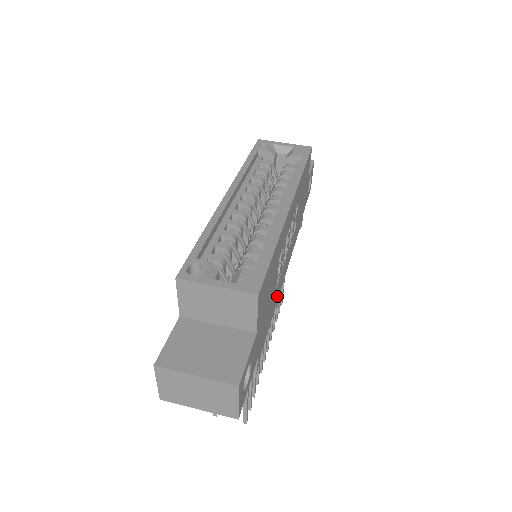
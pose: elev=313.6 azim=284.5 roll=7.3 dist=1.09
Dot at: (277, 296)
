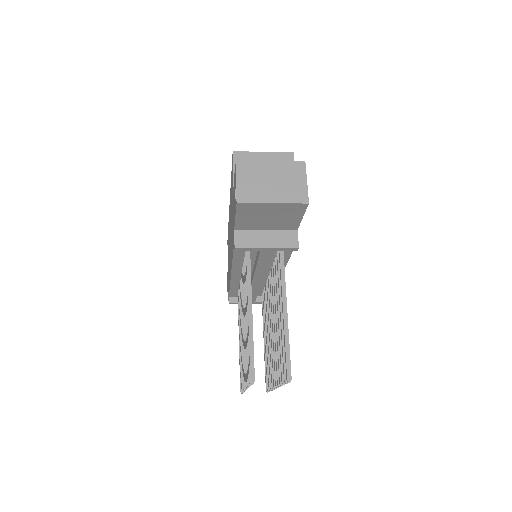
Dot at: occluded
